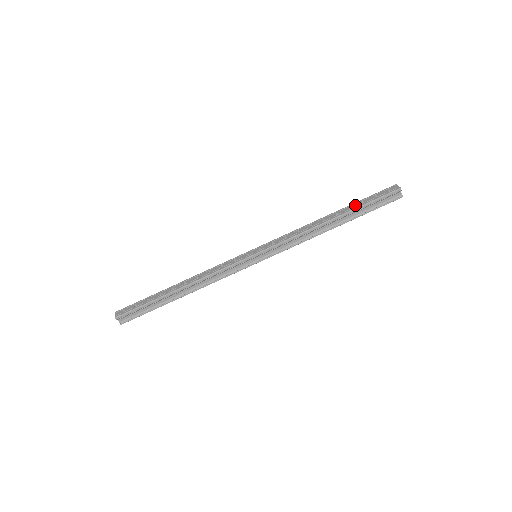
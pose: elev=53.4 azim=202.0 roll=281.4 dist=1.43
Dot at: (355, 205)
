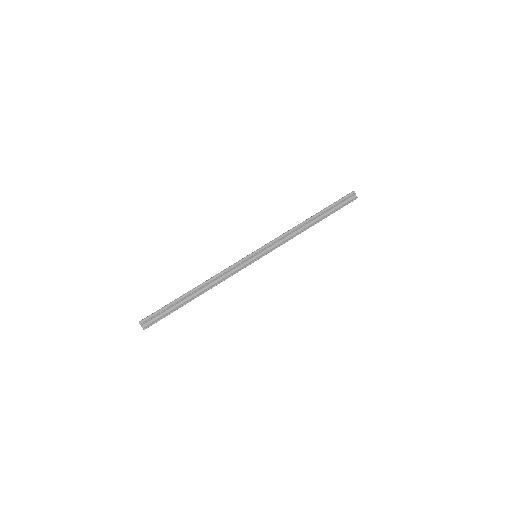
Dot at: (324, 208)
